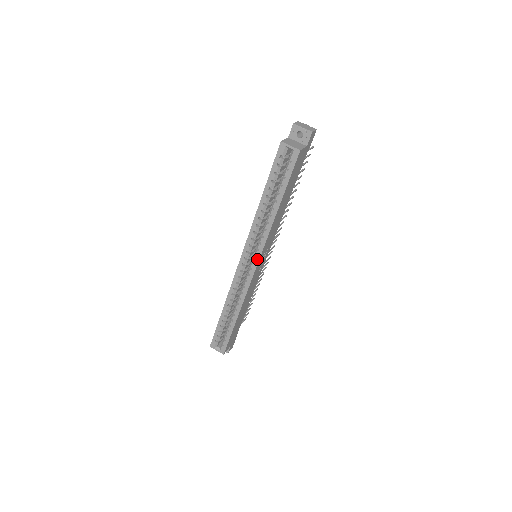
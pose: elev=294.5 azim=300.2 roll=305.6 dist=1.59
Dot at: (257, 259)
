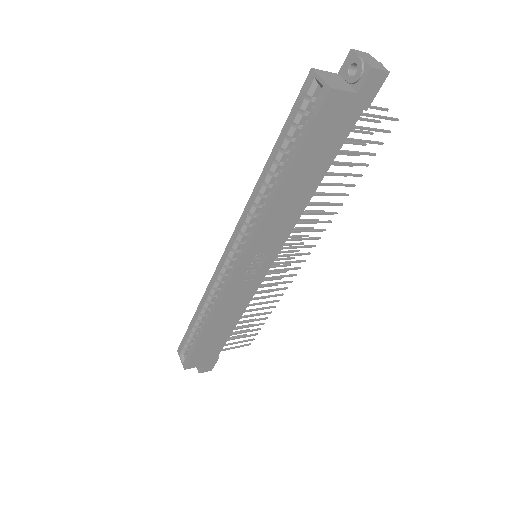
Dot at: (241, 255)
